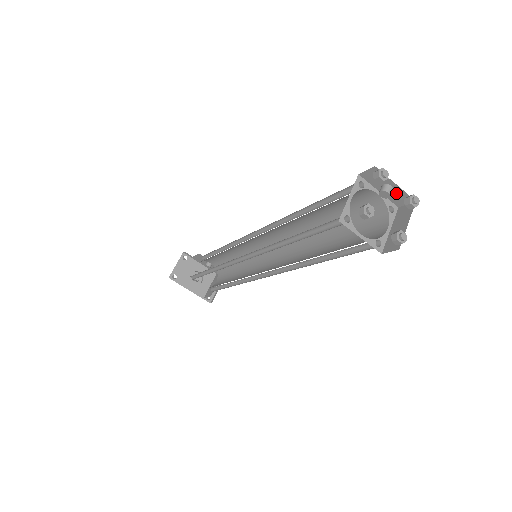
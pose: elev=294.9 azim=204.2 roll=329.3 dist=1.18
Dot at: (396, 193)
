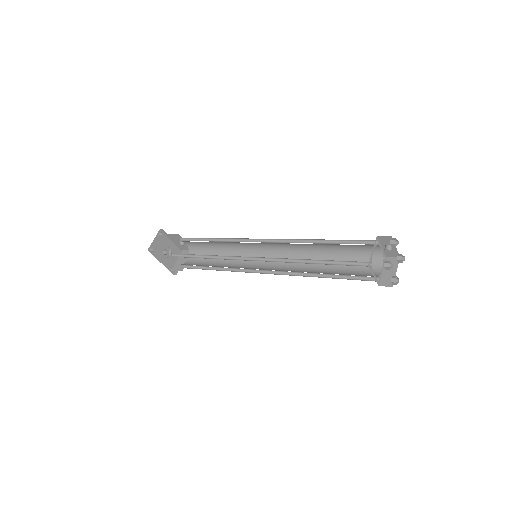
Dot at: (392, 250)
